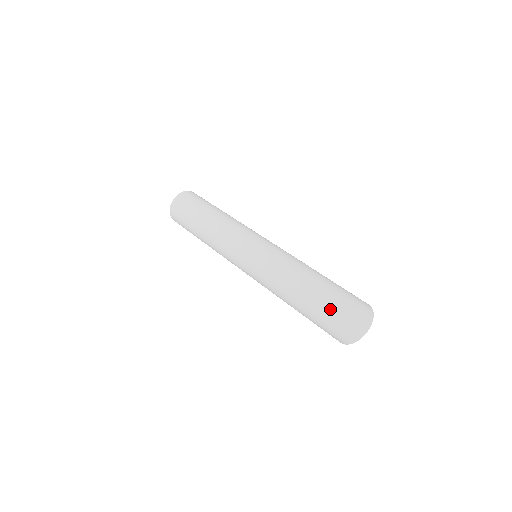
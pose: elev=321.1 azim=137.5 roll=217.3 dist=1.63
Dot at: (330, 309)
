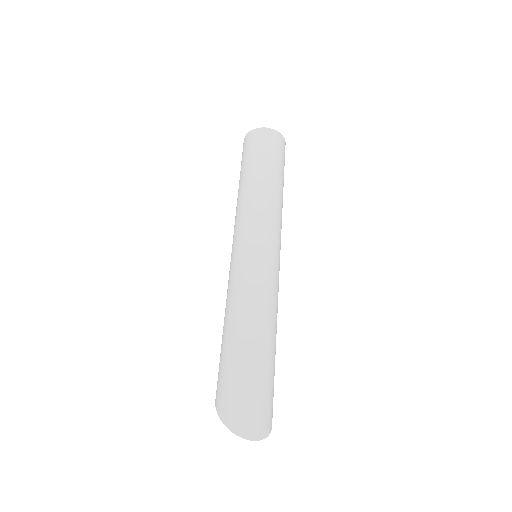
Dot at: (252, 381)
